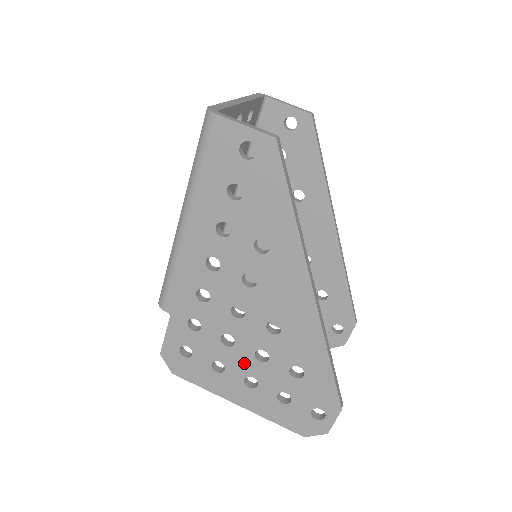
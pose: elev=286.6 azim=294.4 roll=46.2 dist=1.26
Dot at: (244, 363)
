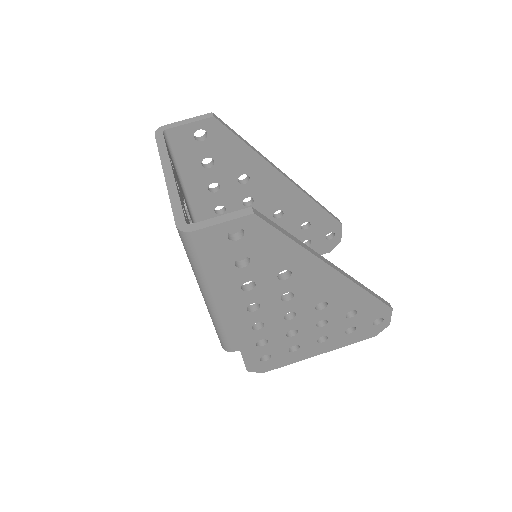
Dot at: (311, 335)
